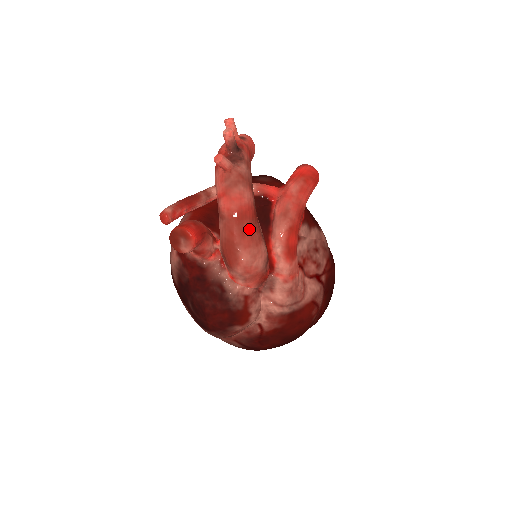
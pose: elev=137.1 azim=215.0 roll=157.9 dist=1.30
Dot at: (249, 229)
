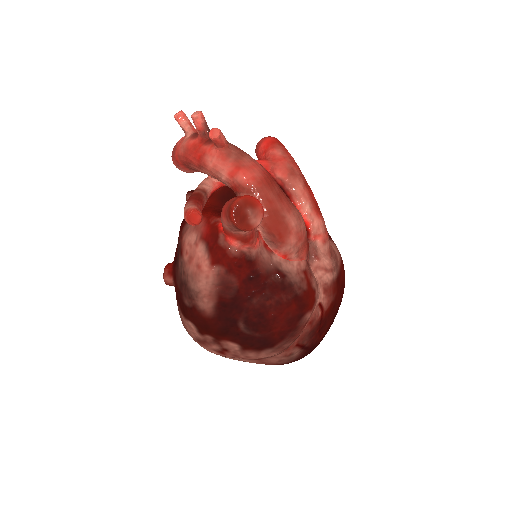
Dot at: (281, 192)
